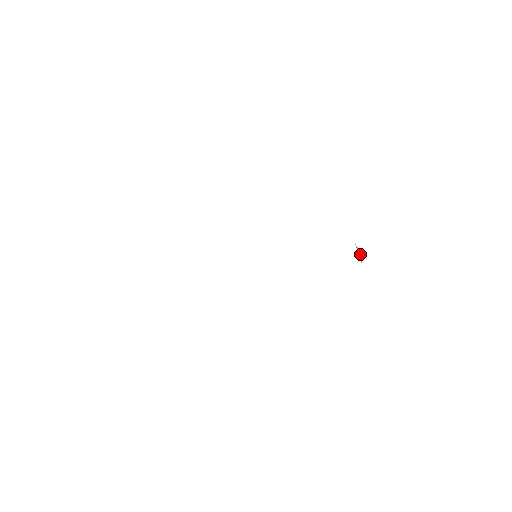
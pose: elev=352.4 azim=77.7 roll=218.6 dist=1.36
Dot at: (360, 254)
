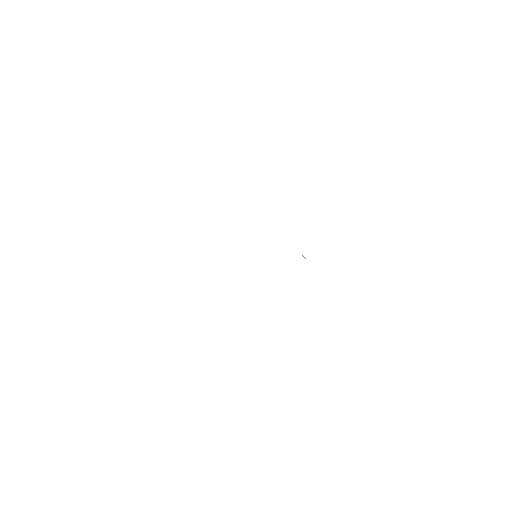
Dot at: (304, 257)
